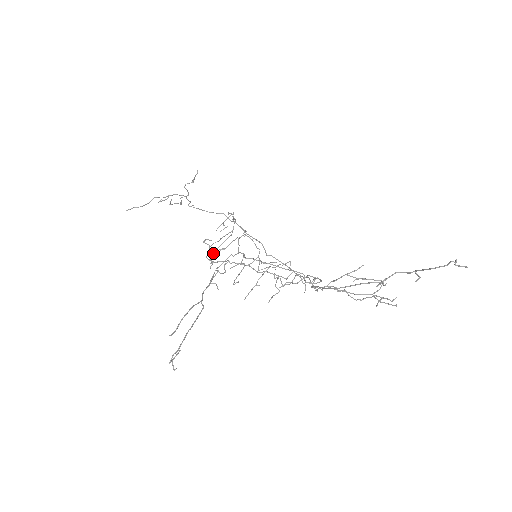
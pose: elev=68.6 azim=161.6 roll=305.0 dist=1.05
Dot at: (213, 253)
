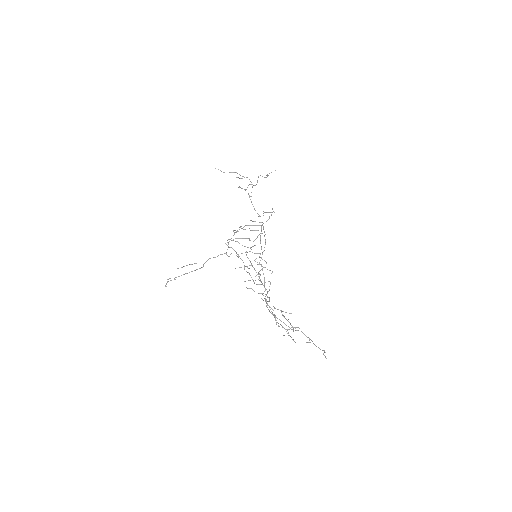
Dot at: (233, 240)
